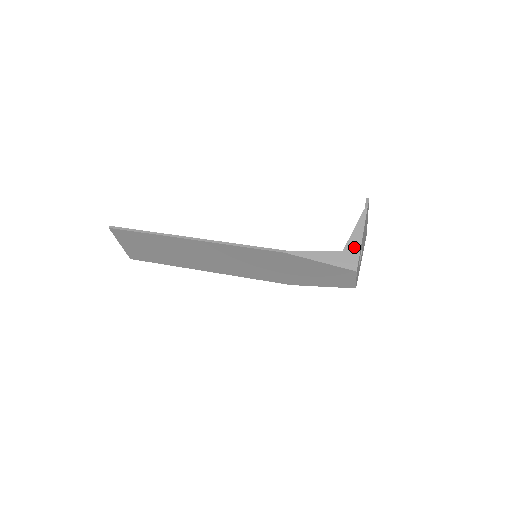
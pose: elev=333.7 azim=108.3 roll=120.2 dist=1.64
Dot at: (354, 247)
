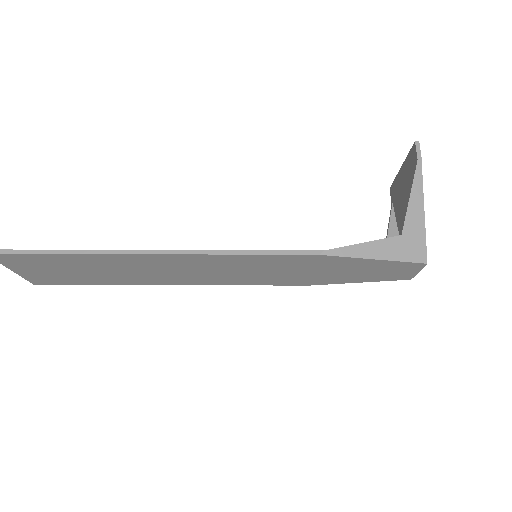
Dot at: (416, 225)
